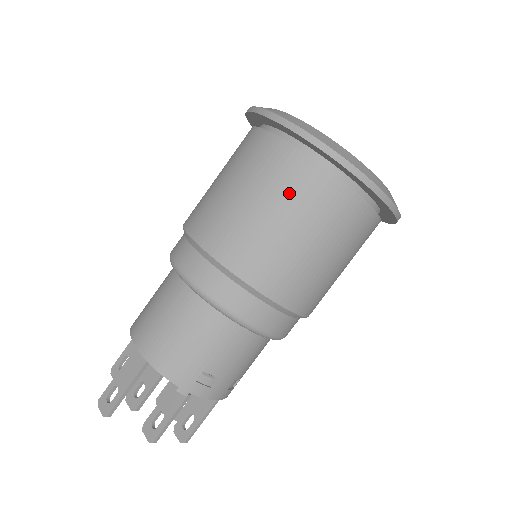
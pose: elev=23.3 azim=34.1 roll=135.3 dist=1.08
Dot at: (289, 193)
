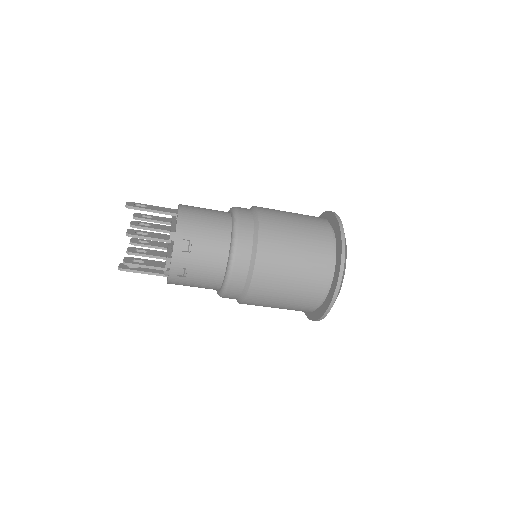
Dot at: (312, 233)
